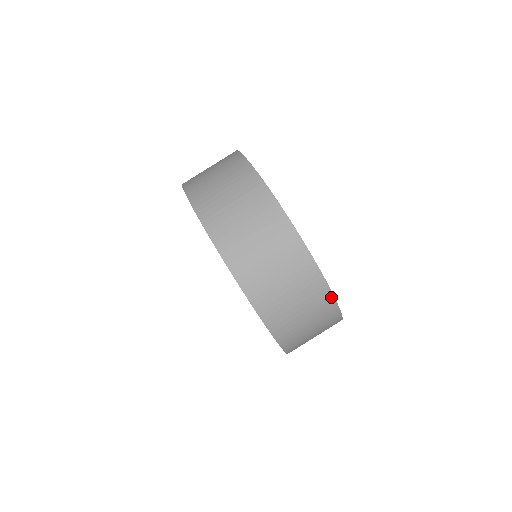
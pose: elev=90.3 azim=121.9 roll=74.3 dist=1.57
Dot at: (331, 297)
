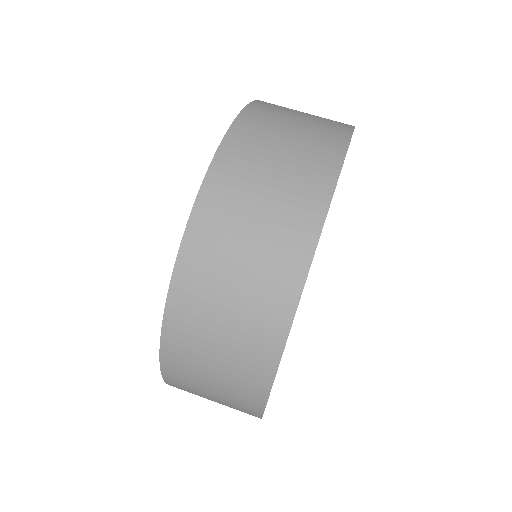
Dot at: (310, 250)
